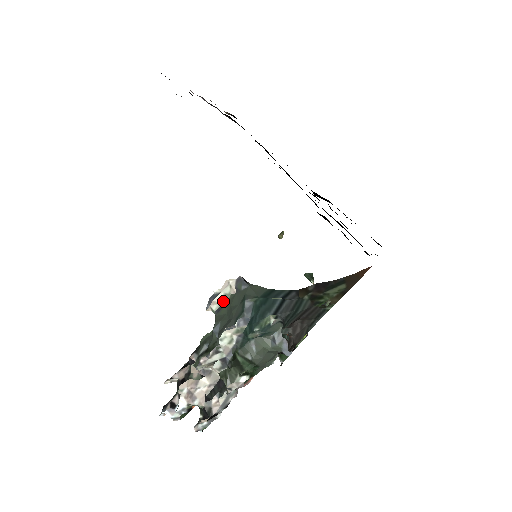
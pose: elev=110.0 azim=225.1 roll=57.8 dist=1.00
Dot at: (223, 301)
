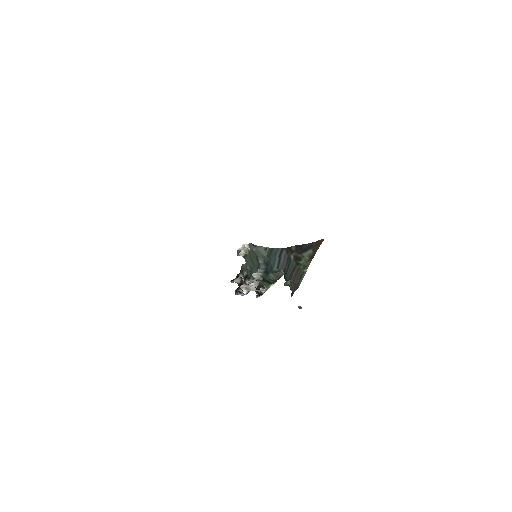
Dot at: (245, 253)
